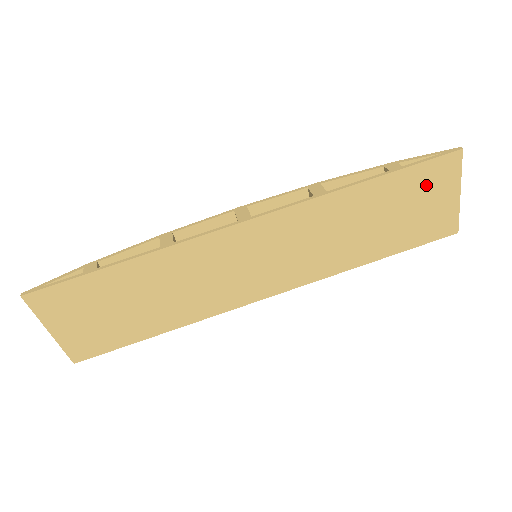
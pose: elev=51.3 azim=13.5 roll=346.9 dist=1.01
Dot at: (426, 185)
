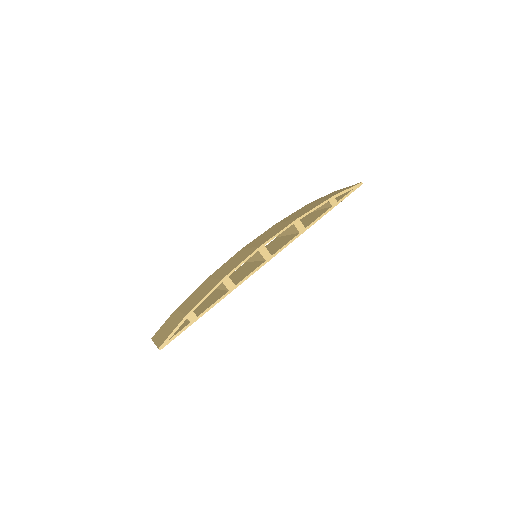
Dot at: occluded
